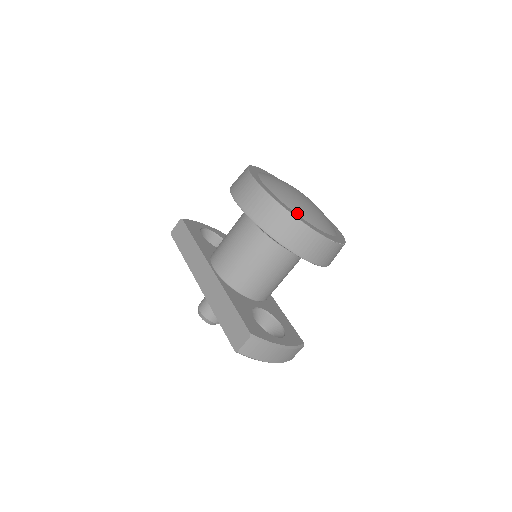
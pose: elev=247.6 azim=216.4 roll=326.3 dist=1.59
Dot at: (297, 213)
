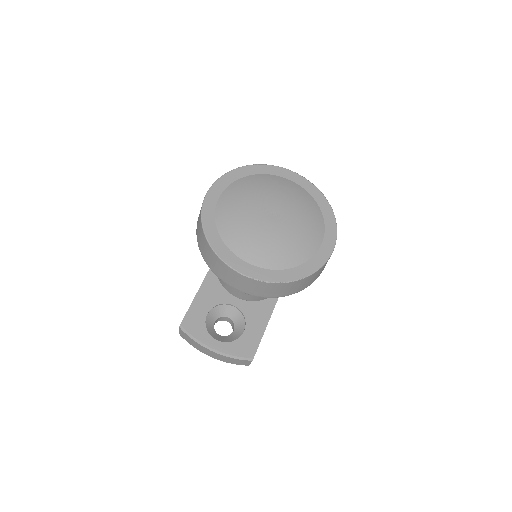
Dot at: (222, 235)
